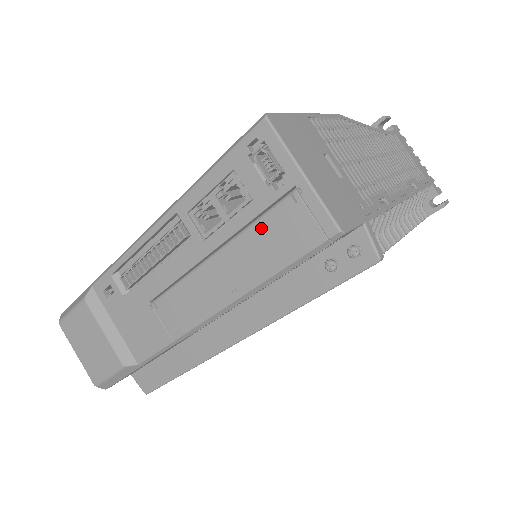
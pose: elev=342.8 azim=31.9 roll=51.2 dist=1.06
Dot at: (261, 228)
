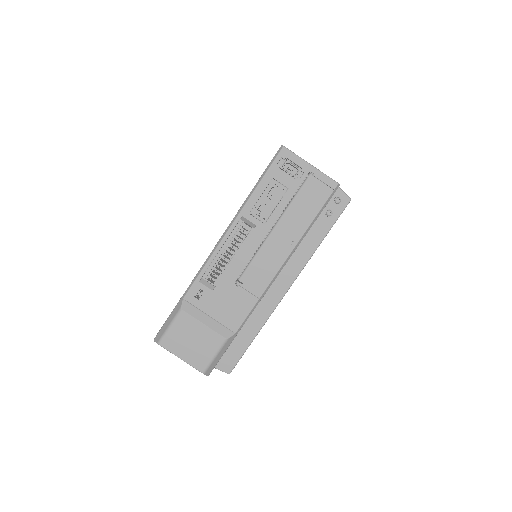
Dot at: (298, 201)
